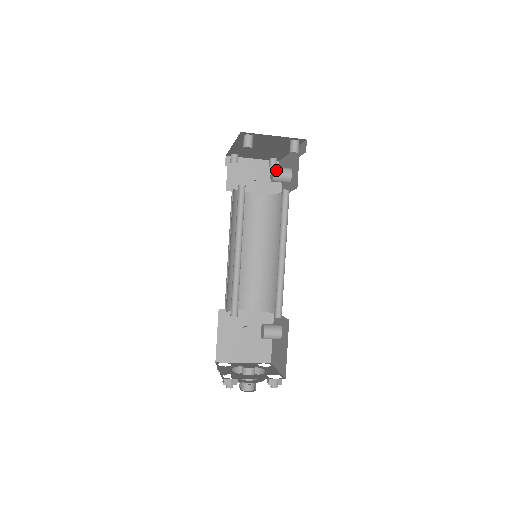
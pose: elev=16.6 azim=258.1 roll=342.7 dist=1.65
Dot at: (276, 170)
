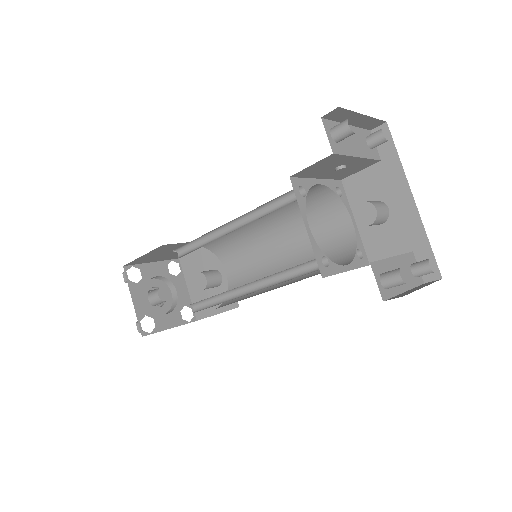
Dot at: (375, 223)
